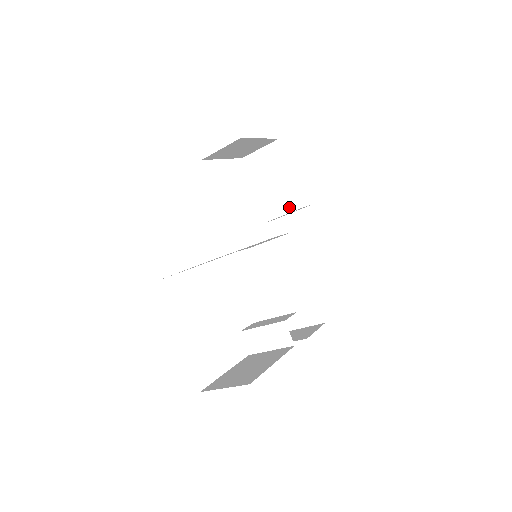
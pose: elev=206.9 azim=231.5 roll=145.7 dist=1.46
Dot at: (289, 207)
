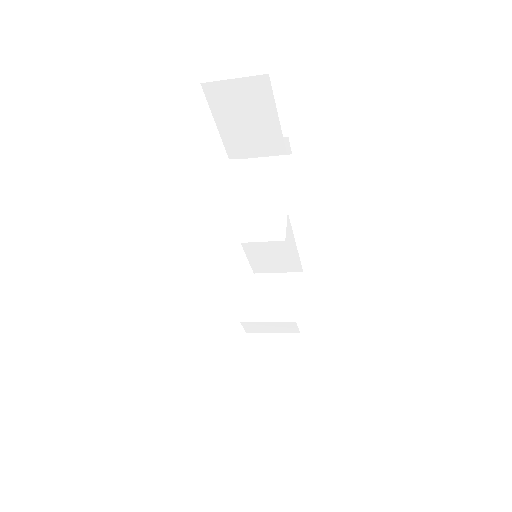
Dot at: (266, 151)
